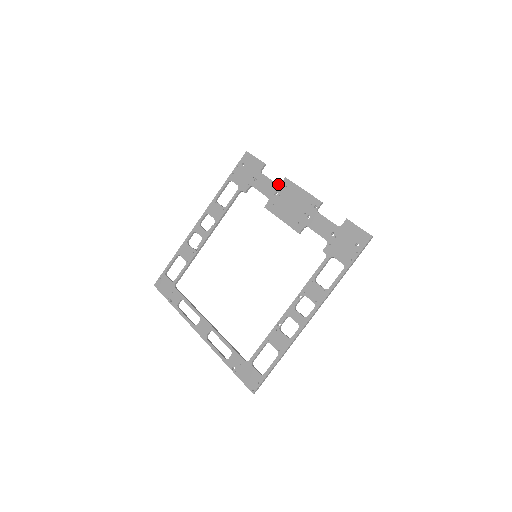
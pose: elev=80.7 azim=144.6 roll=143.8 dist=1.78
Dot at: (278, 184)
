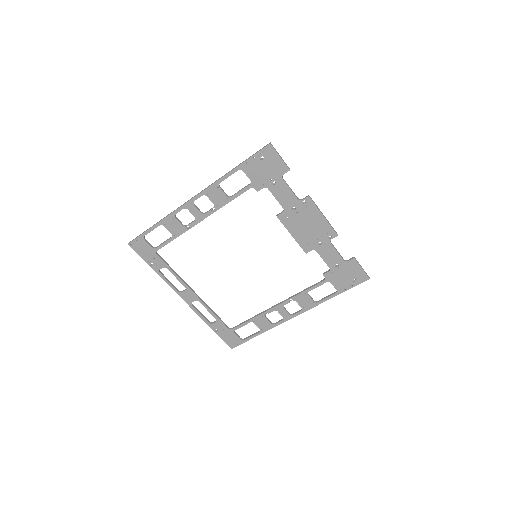
Dot at: (299, 200)
